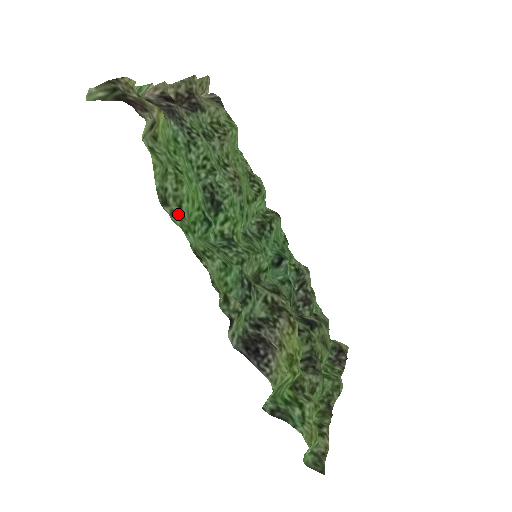
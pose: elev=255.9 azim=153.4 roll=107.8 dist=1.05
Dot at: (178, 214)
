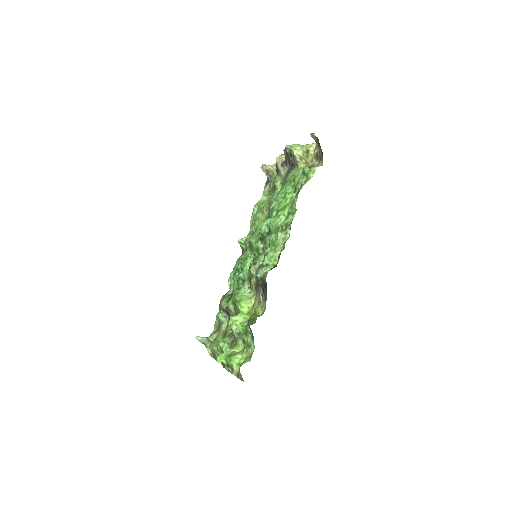
Dot at: (293, 204)
